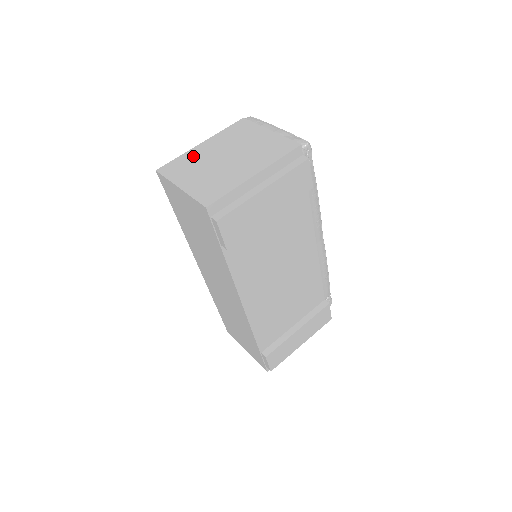
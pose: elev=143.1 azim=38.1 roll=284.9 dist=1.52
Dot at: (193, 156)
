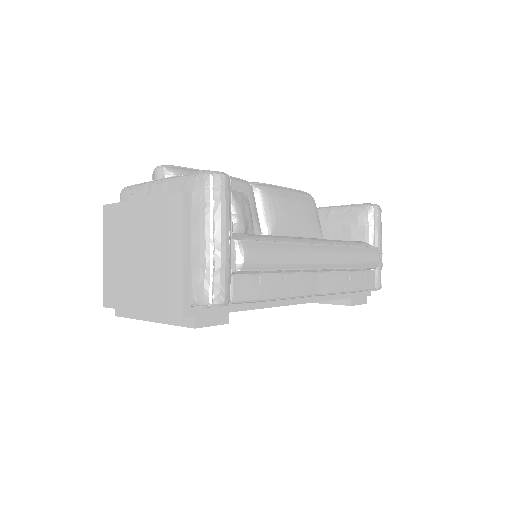
Dot at: (126, 217)
